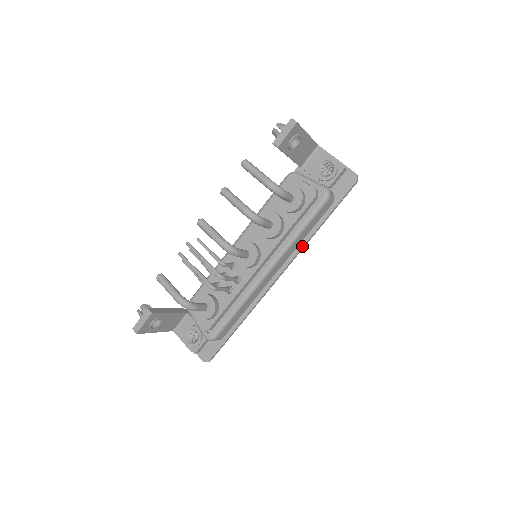
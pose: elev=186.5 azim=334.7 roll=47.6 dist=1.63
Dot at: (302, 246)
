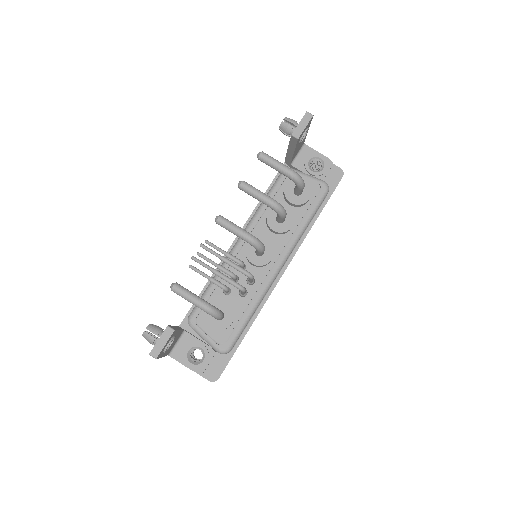
Dot at: (302, 240)
